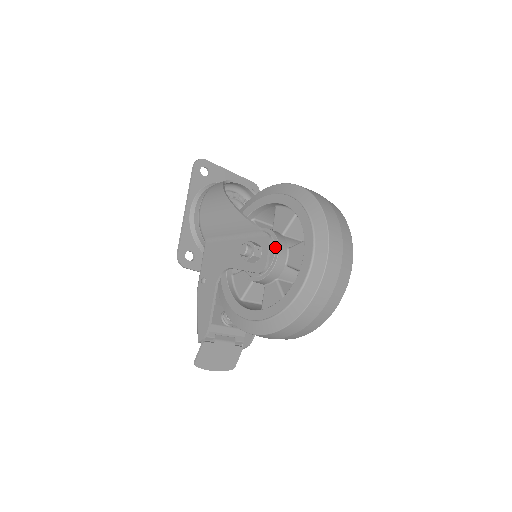
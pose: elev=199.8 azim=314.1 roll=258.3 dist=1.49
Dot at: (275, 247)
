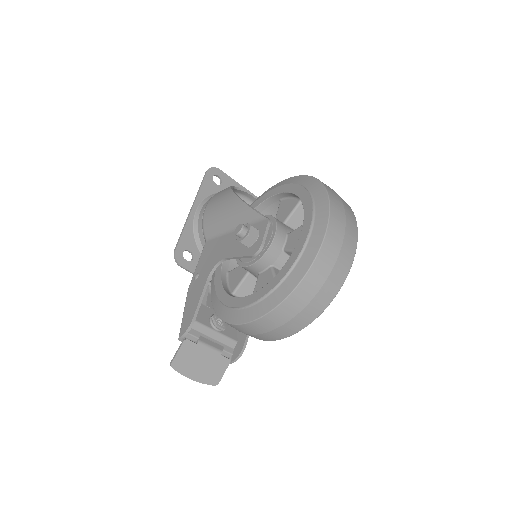
Dot at: (273, 229)
